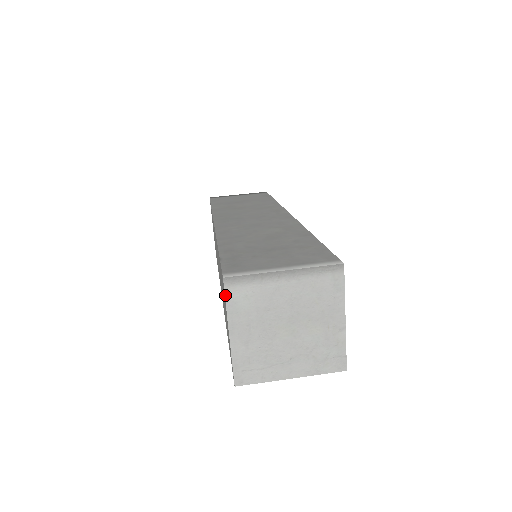
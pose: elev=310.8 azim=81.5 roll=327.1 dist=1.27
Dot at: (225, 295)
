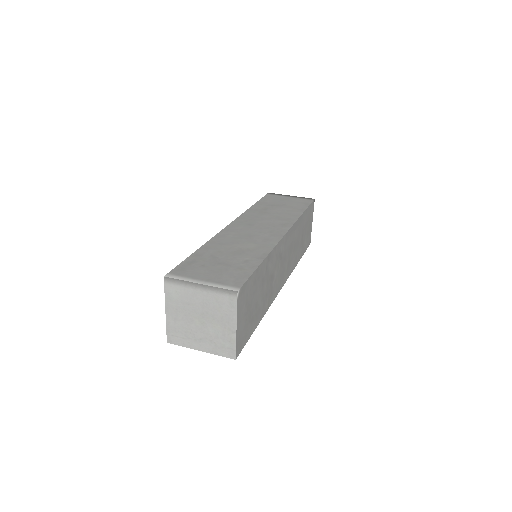
Dot at: (164, 287)
